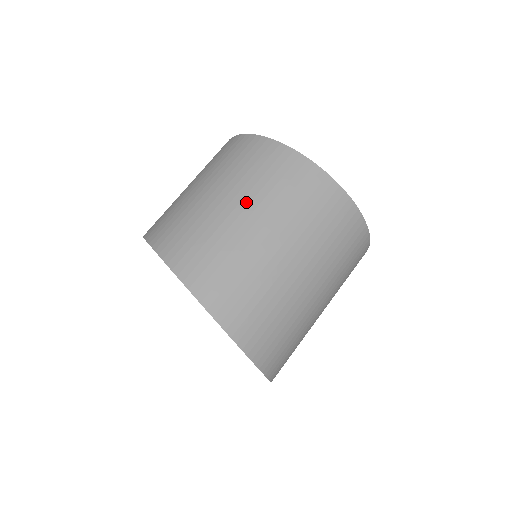
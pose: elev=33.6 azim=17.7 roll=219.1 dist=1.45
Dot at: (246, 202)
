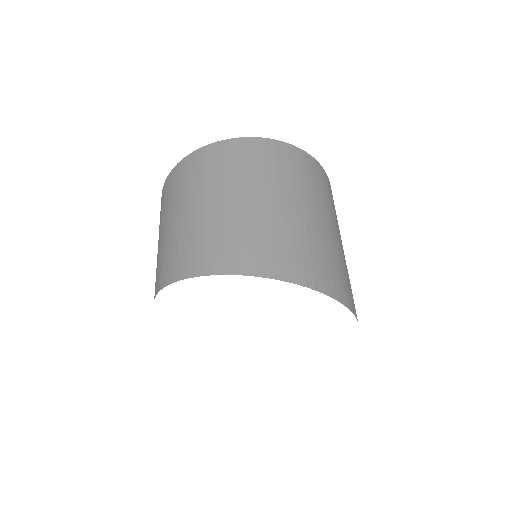
Dot at: (225, 191)
